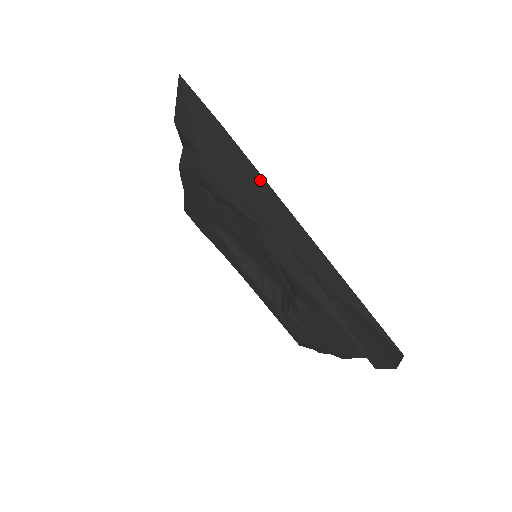
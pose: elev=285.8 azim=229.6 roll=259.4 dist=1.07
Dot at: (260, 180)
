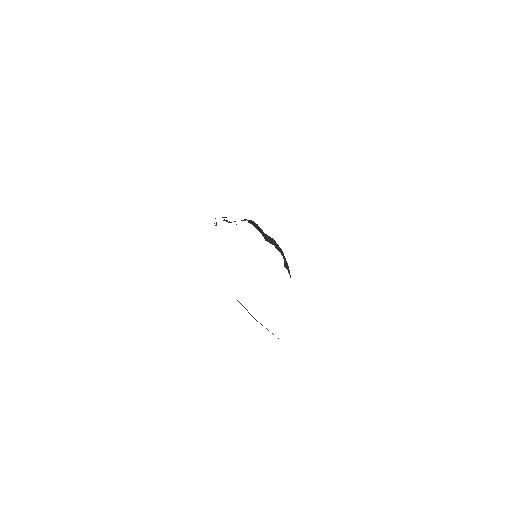
Dot at: occluded
